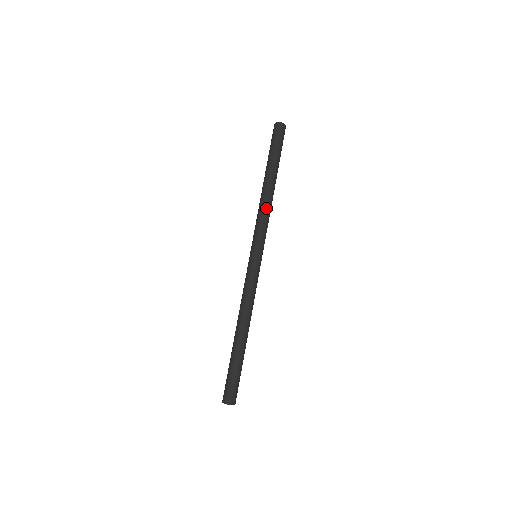
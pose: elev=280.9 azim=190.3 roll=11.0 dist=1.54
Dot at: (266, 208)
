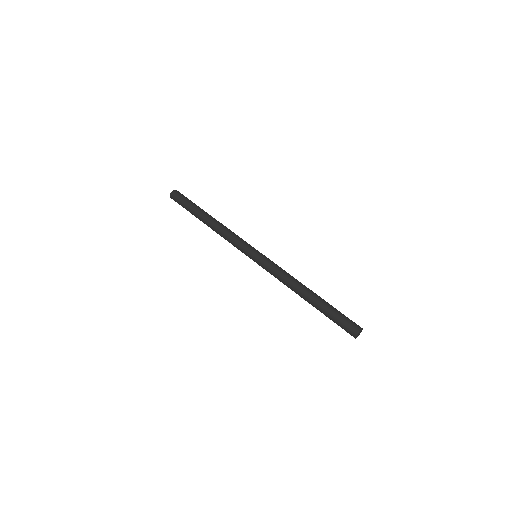
Dot at: (223, 232)
